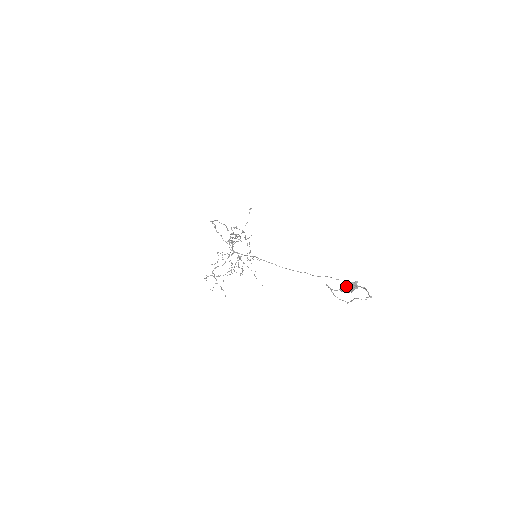
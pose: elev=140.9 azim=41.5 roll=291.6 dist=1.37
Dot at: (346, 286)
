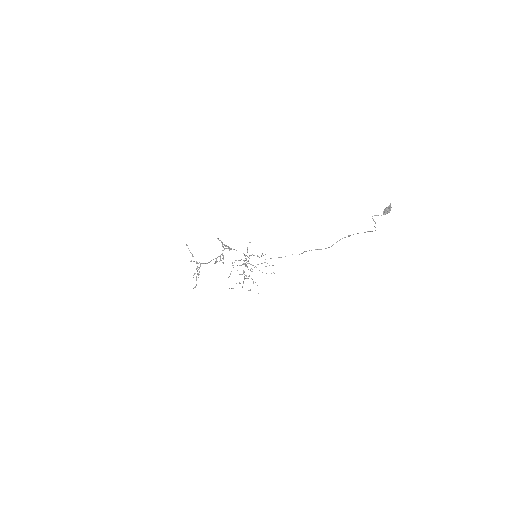
Dot at: (388, 208)
